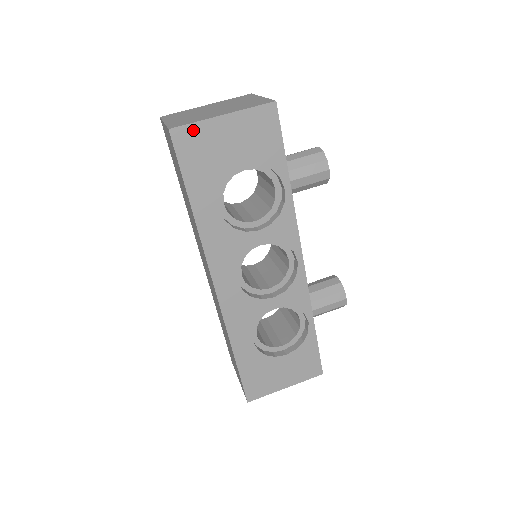
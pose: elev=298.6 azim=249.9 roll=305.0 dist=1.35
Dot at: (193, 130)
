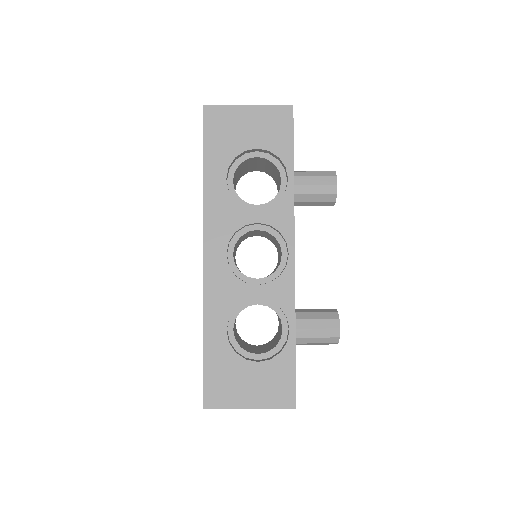
Dot at: (222, 110)
